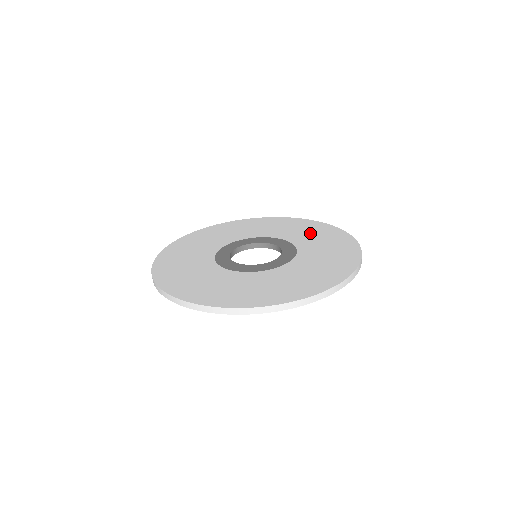
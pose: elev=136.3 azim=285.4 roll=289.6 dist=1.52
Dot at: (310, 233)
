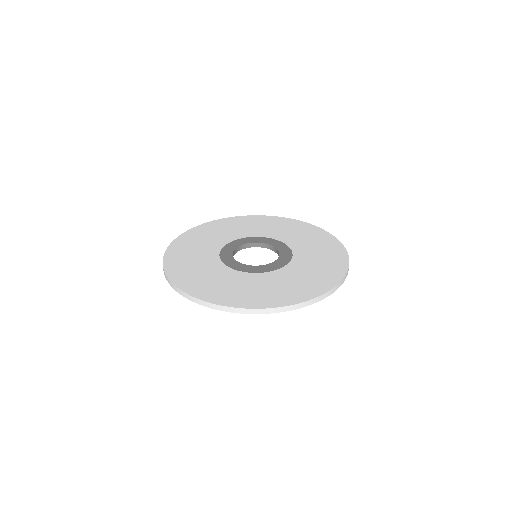
Dot at: (314, 244)
